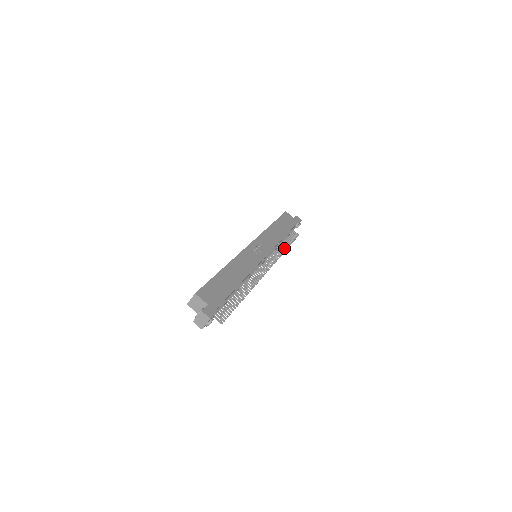
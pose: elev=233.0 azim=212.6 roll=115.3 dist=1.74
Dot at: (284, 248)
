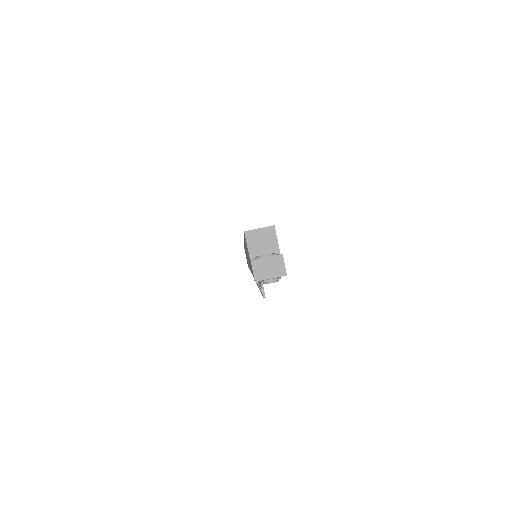
Dot at: occluded
